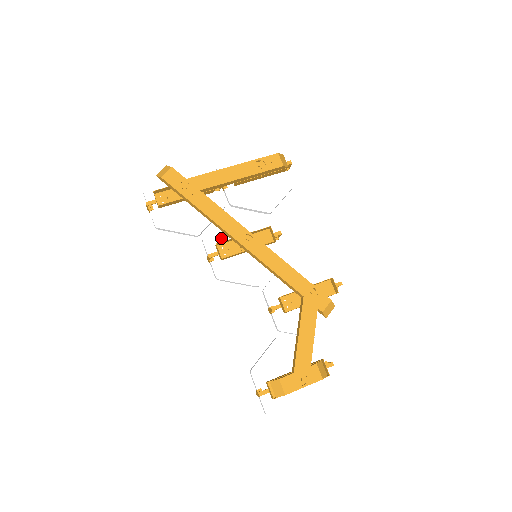
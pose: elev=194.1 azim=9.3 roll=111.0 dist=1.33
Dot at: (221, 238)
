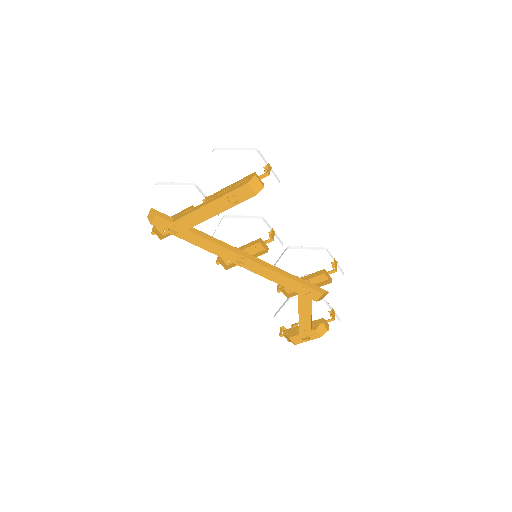
Dot at: (224, 241)
